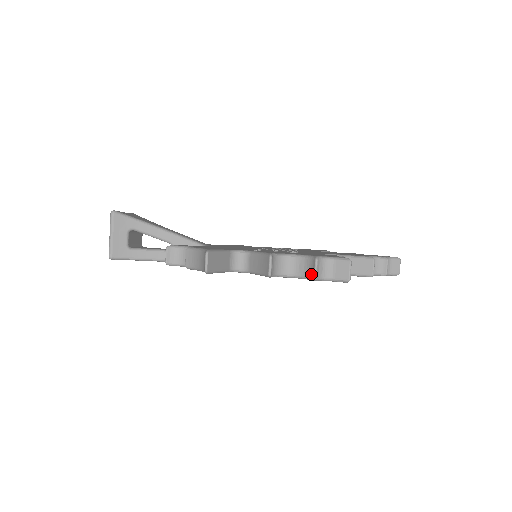
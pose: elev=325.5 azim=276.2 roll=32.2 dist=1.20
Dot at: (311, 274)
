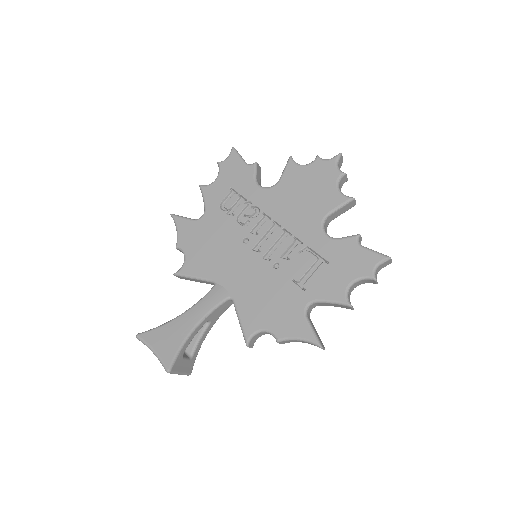
Dot at: occluded
